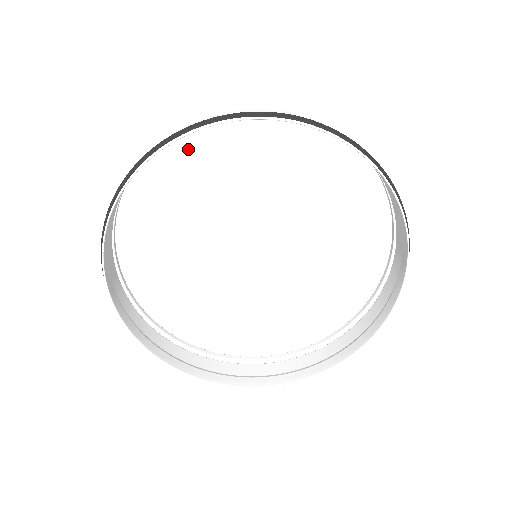
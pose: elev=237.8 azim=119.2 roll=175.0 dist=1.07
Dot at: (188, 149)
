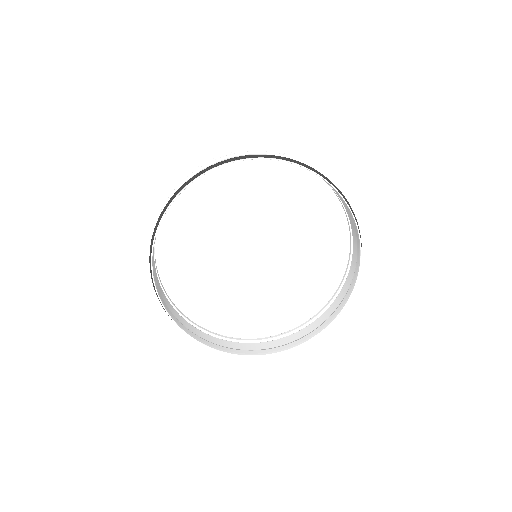
Dot at: (185, 204)
